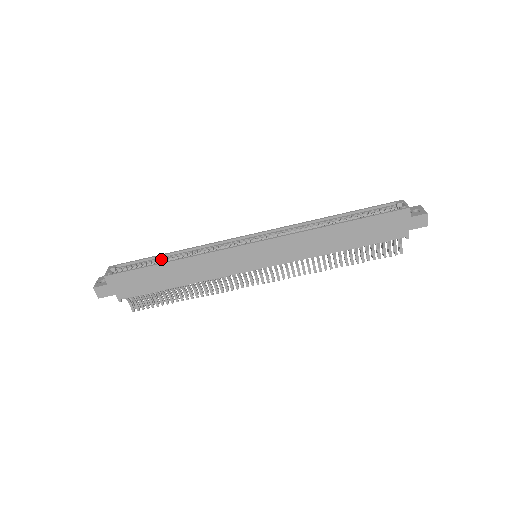
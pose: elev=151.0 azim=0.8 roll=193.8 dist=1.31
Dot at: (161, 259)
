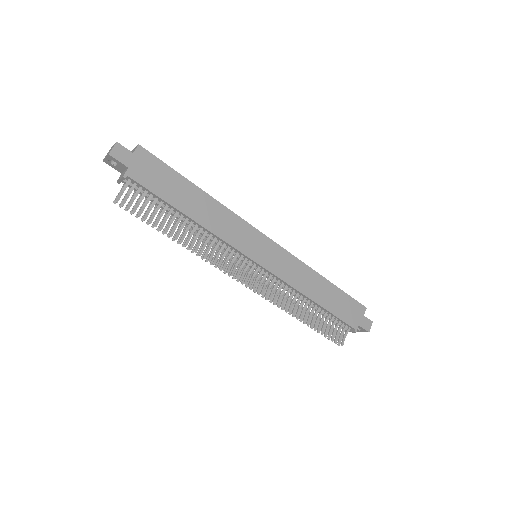
Dot at: occluded
